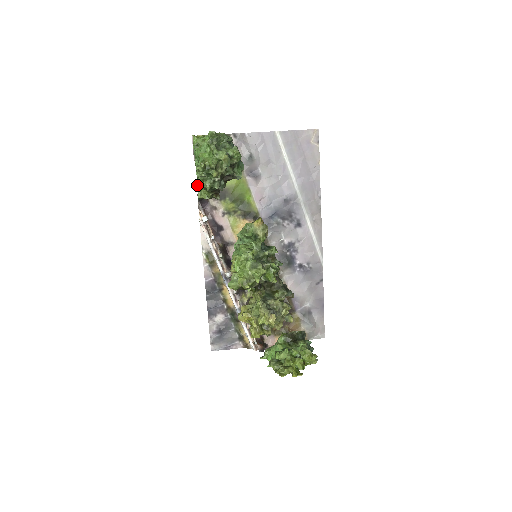
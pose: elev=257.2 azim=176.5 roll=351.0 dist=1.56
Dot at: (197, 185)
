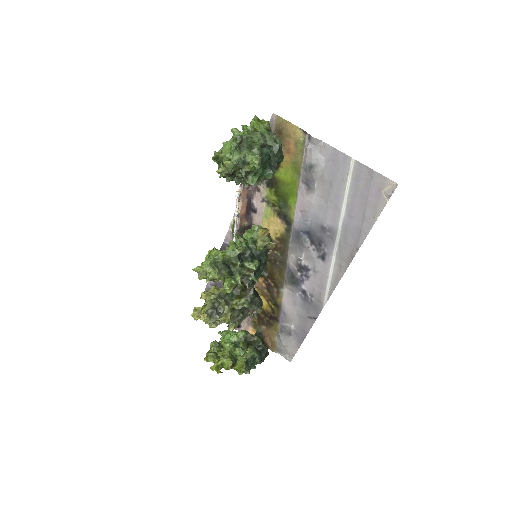
Dot at: occluded
